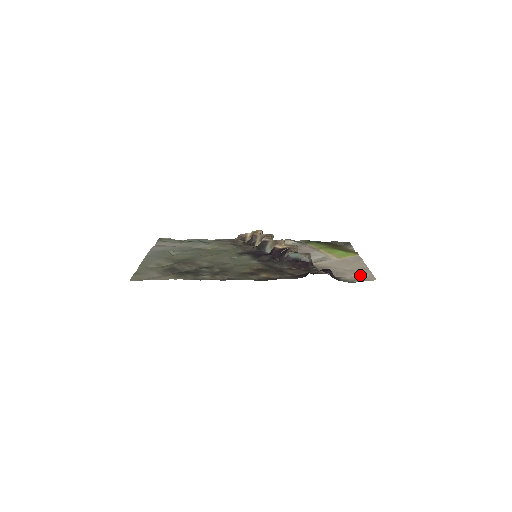
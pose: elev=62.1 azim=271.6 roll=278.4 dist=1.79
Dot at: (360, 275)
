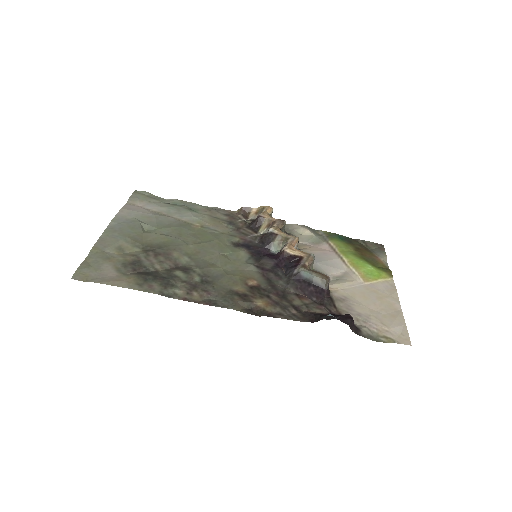
Dot at: (390, 329)
